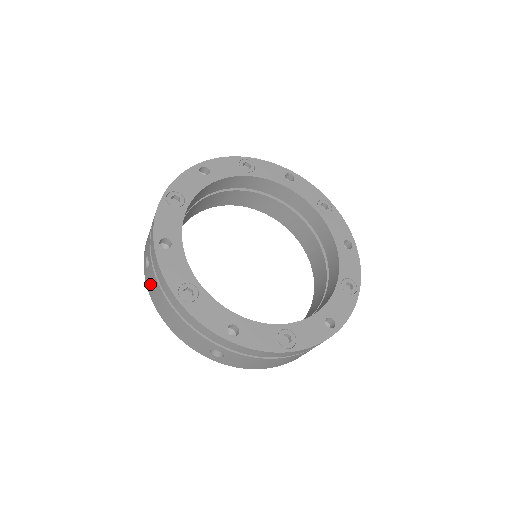
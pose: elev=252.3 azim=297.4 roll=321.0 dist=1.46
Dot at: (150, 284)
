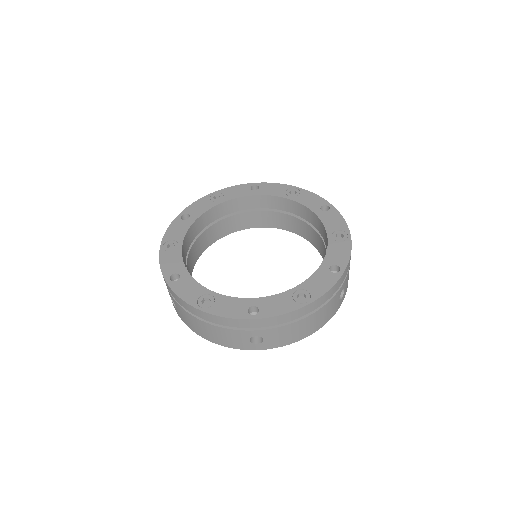
Dot at: (183, 317)
